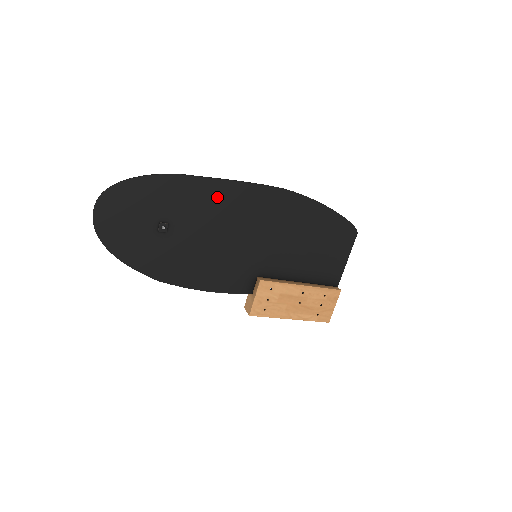
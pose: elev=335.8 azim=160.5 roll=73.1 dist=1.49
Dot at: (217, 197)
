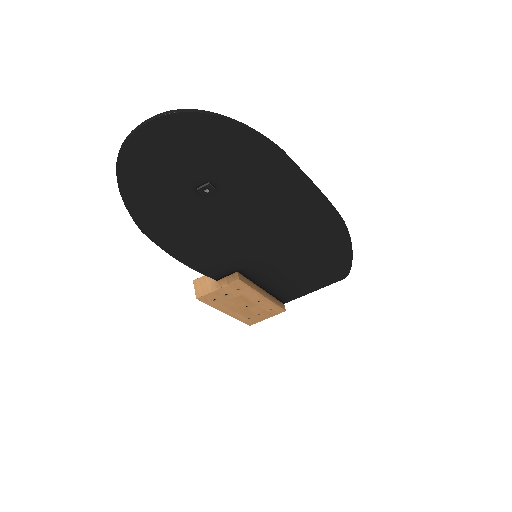
Dot at: (288, 194)
